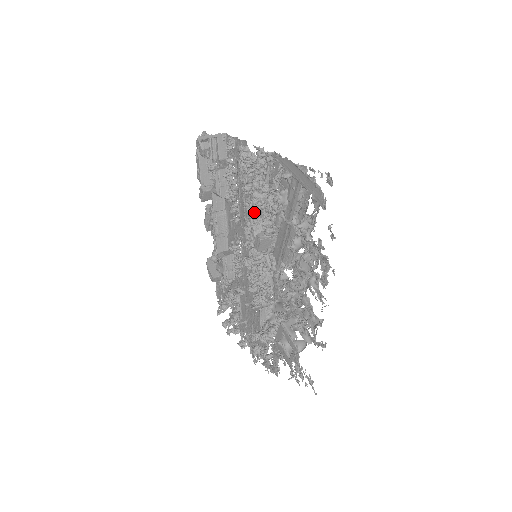
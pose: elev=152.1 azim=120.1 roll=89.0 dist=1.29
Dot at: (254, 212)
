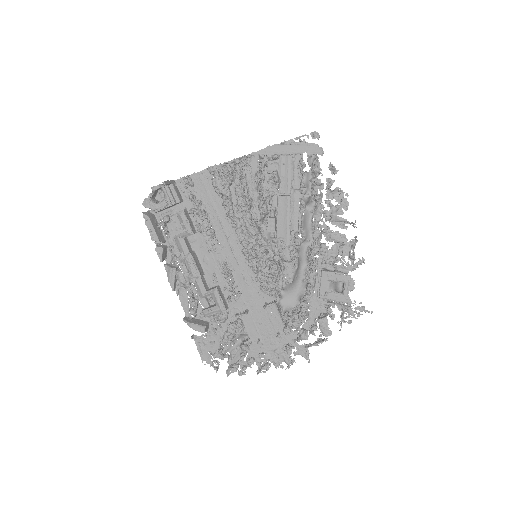
Dot at: (246, 213)
